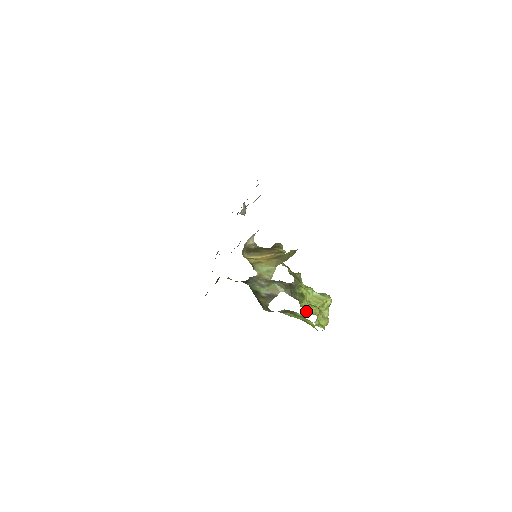
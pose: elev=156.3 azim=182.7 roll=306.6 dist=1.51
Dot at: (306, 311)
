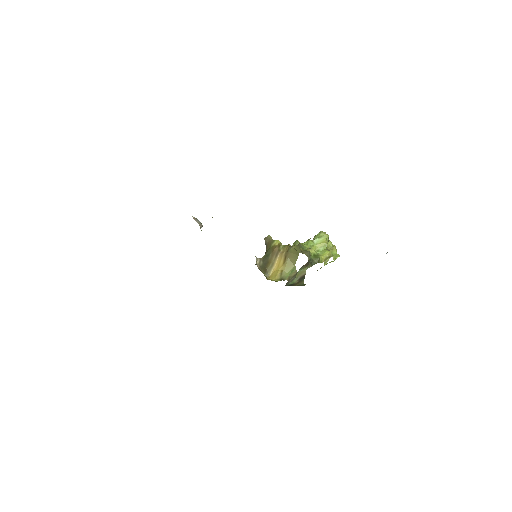
Dot at: (324, 261)
